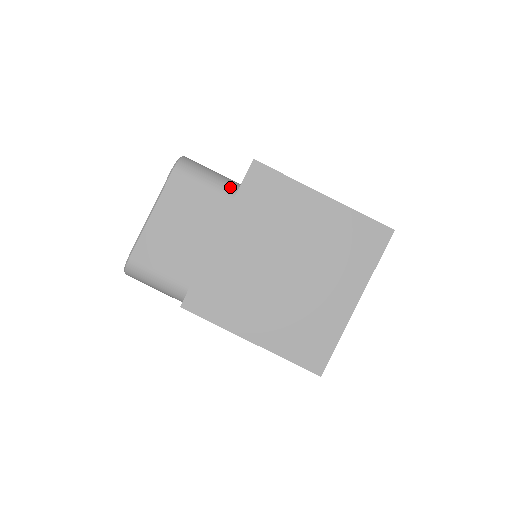
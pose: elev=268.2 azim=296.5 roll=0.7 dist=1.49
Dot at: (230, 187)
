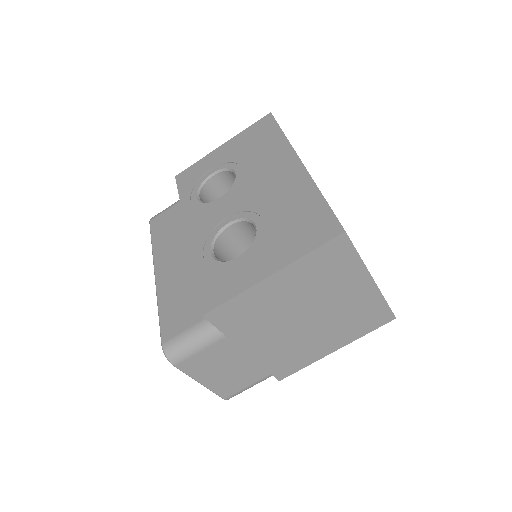
Dot at: (214, 333)
